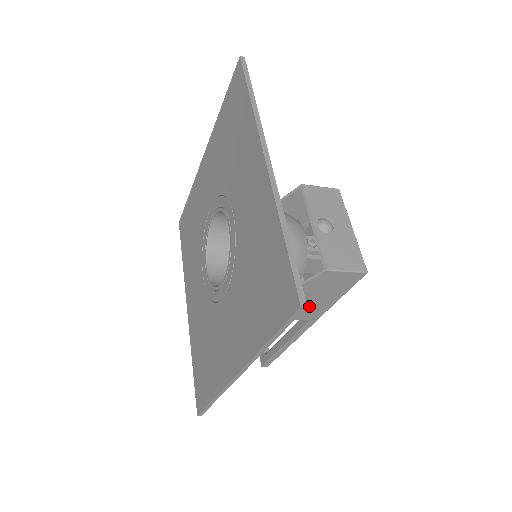
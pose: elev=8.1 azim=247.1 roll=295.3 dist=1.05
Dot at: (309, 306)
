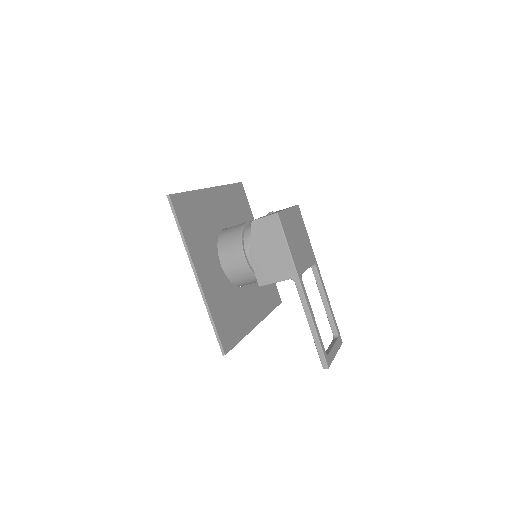
Dot at: (276, 261)
